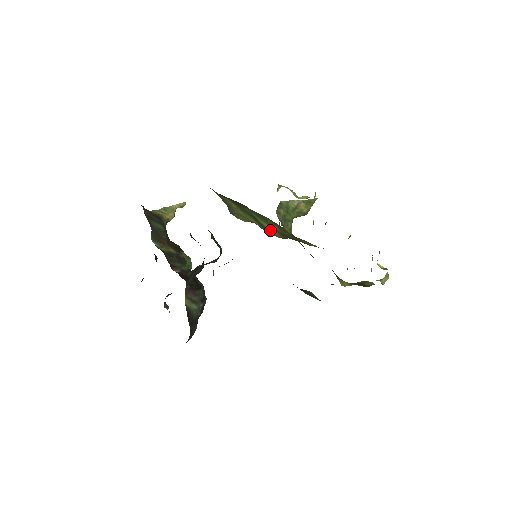
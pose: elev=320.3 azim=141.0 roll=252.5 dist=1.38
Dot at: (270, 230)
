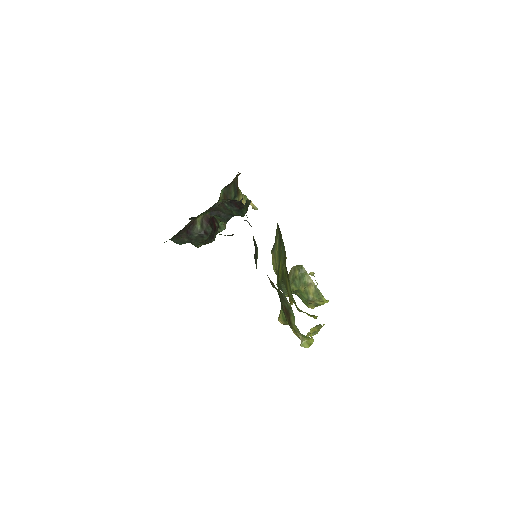
Dot at: occluded
